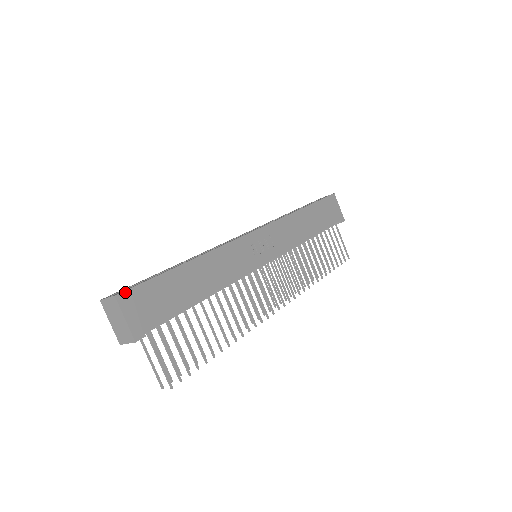
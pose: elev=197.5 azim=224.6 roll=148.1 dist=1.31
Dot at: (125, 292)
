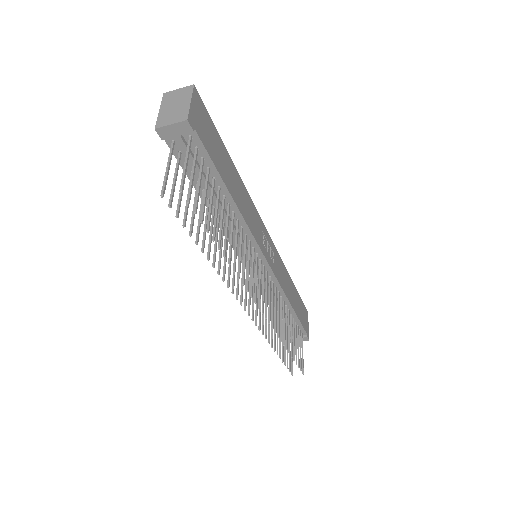
Dot at: (199, 96)
